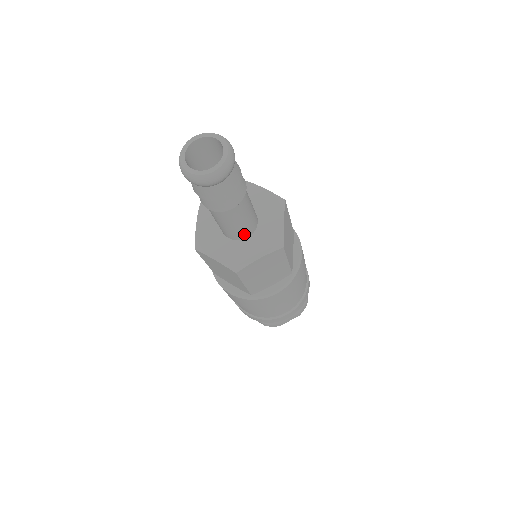
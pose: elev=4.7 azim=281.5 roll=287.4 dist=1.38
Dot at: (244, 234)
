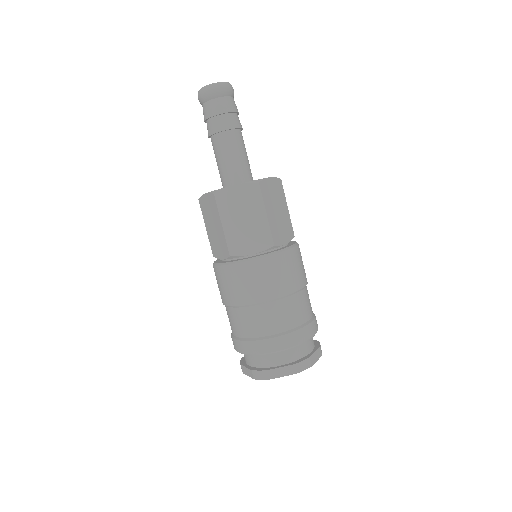
Dot at: (235, 178)
